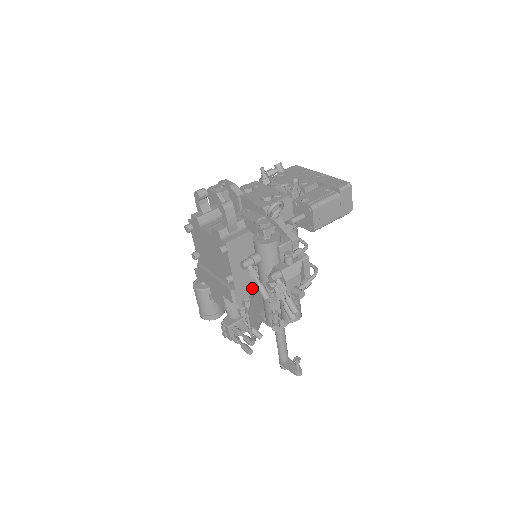
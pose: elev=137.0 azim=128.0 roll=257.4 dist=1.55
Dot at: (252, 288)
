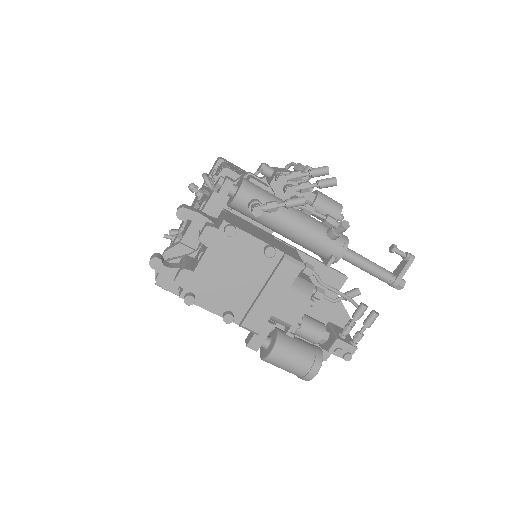
Dot at: (291, 251)
